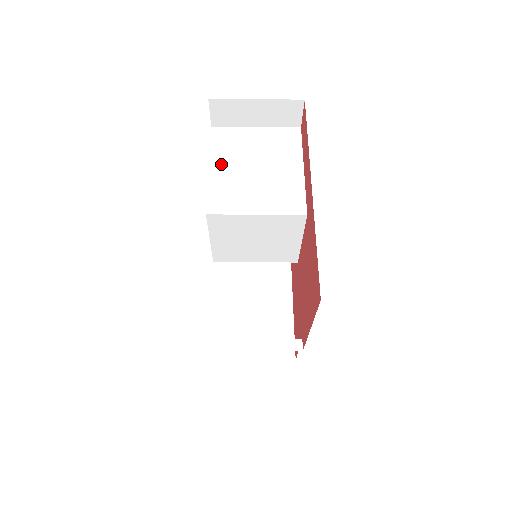
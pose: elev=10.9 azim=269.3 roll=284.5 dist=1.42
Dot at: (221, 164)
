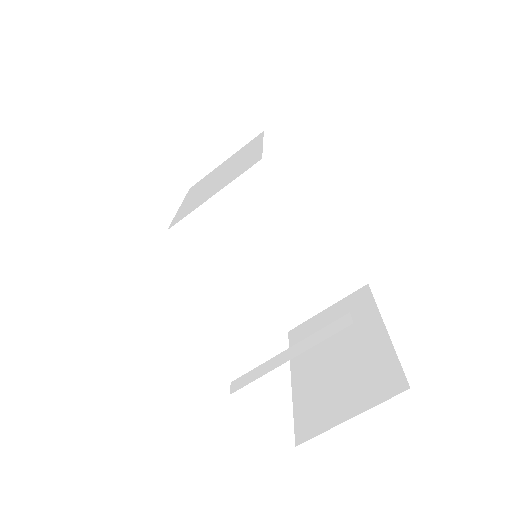
Dot at: (190, 197)
